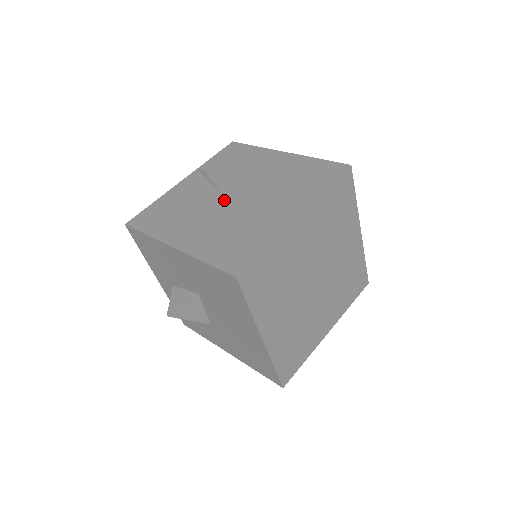
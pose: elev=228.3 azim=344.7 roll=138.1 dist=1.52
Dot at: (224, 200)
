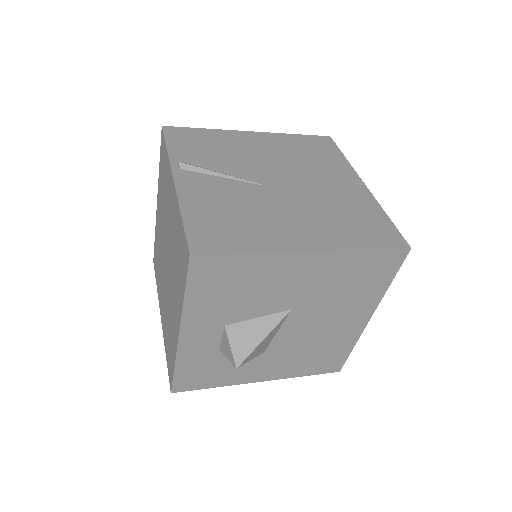
Dot at: (274, 188)
